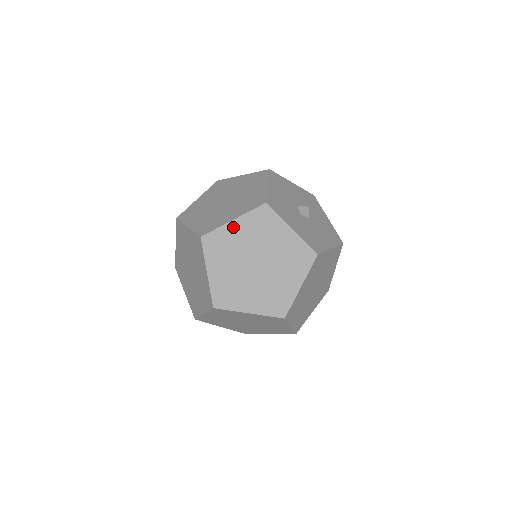
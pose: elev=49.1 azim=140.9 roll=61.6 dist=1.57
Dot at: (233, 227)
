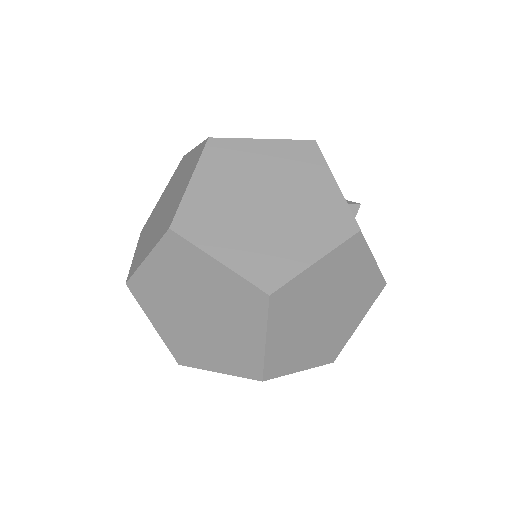
Dot at: (258, 146)
